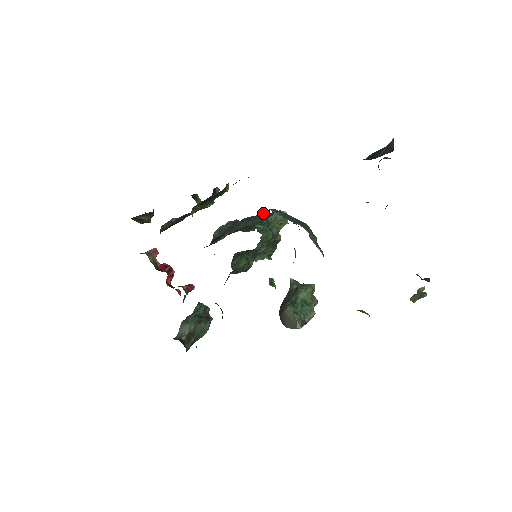
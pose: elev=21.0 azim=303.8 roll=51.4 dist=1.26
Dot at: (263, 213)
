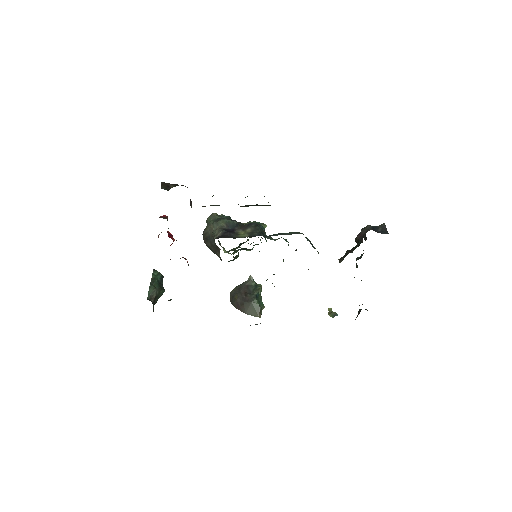
Dot at: occluded
